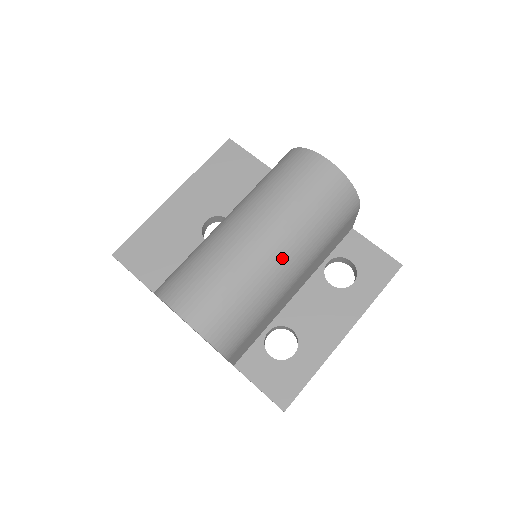
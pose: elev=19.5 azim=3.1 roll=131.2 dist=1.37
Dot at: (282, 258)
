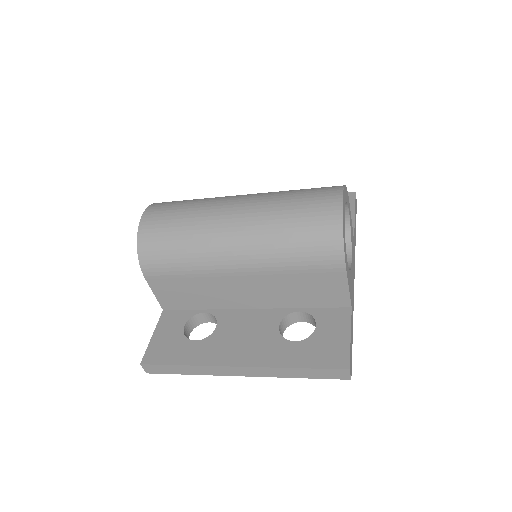
Dot at: (232, 233)
